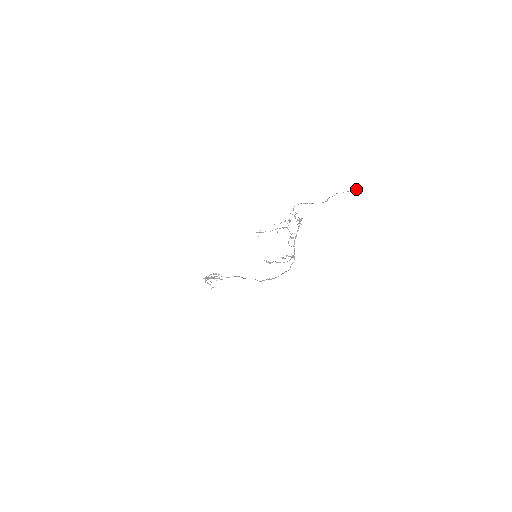
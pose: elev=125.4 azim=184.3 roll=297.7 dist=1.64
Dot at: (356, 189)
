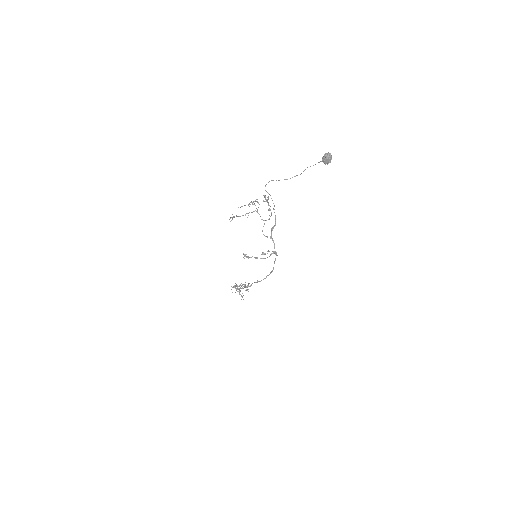
Dot at: (323, 157)
